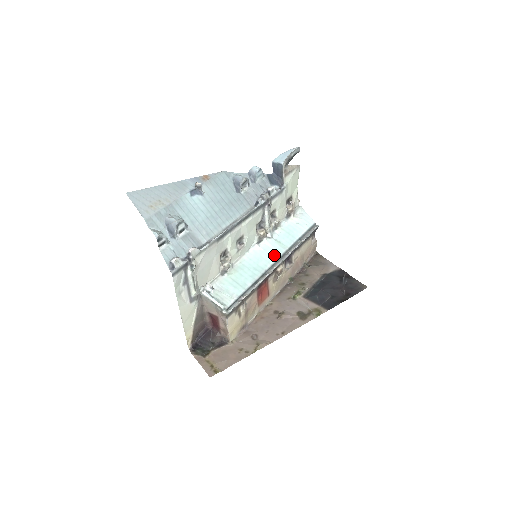
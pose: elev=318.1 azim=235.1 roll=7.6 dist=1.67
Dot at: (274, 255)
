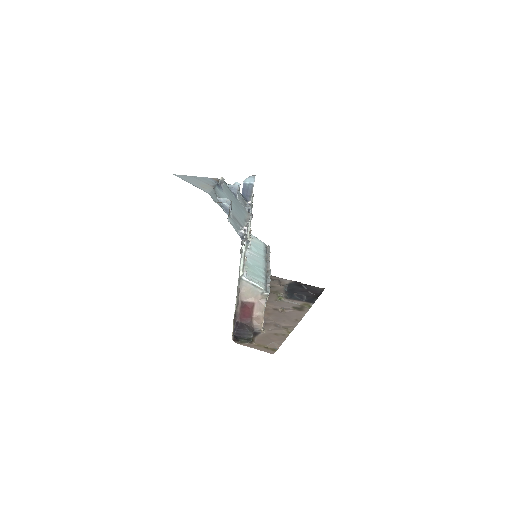
Dot at: (261, 260)
